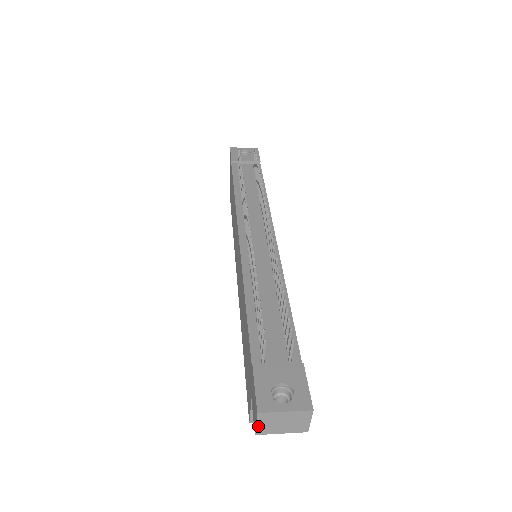
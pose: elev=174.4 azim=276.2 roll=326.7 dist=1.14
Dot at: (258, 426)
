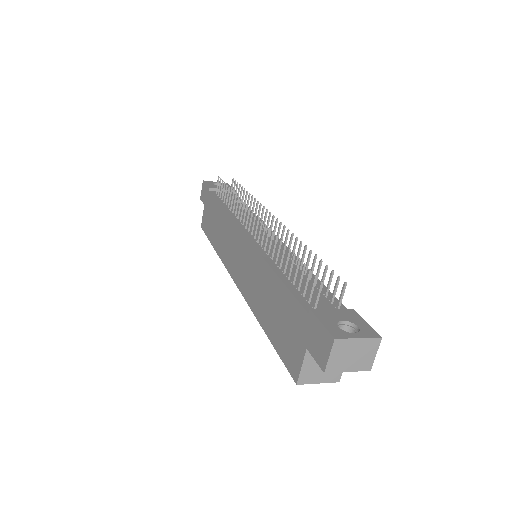
Dot at: (330, 359)
